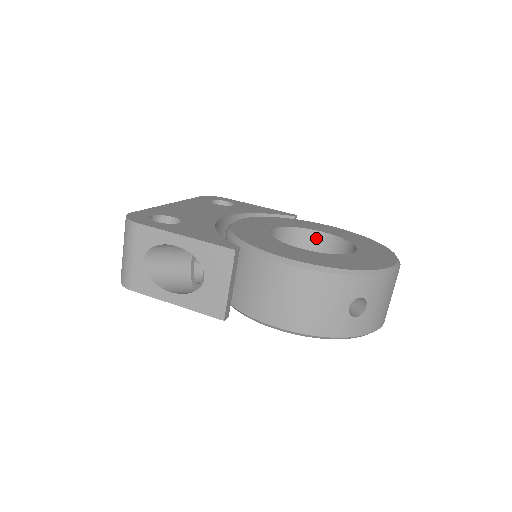
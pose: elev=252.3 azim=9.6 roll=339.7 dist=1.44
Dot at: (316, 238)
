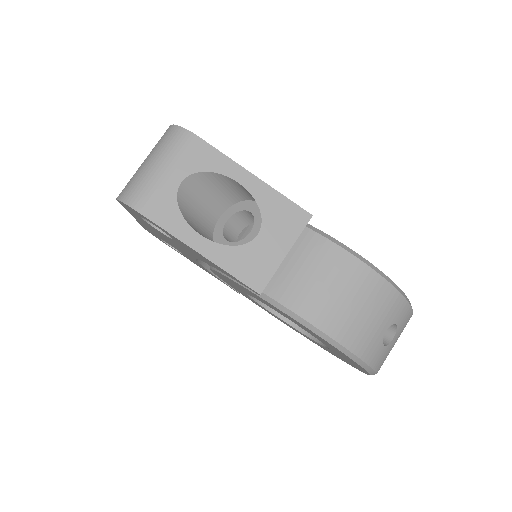
Dot at: occluded
